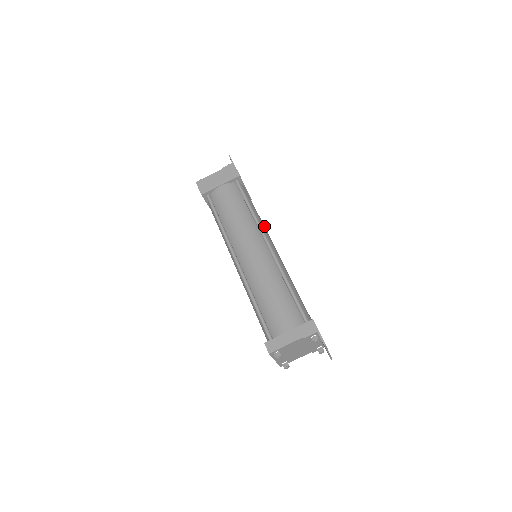
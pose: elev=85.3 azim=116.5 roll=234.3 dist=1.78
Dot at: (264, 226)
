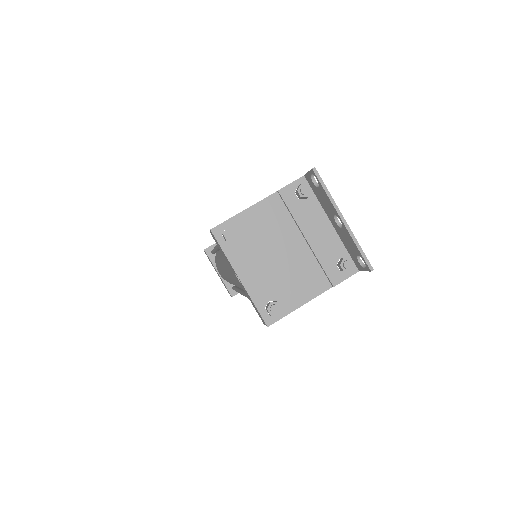
Dot at: occluded
